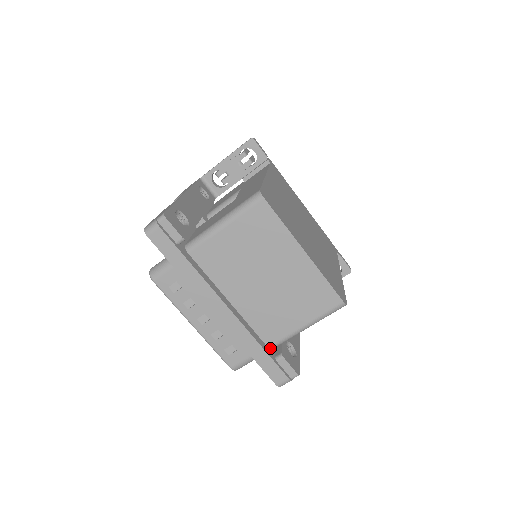
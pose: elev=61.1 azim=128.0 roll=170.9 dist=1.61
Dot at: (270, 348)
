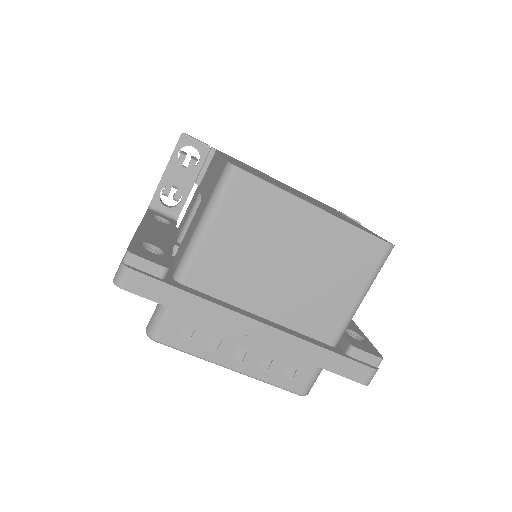
Dot at: (333, 346)
